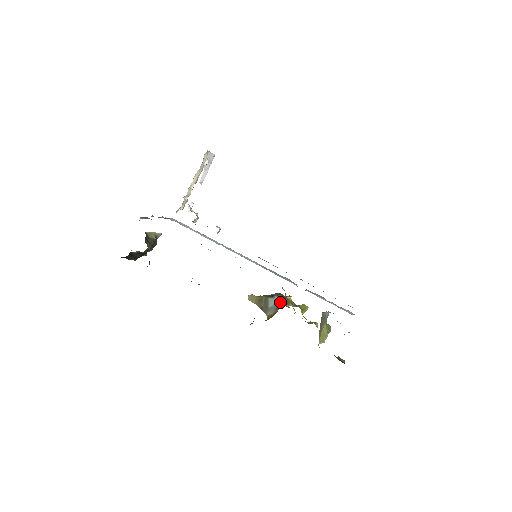
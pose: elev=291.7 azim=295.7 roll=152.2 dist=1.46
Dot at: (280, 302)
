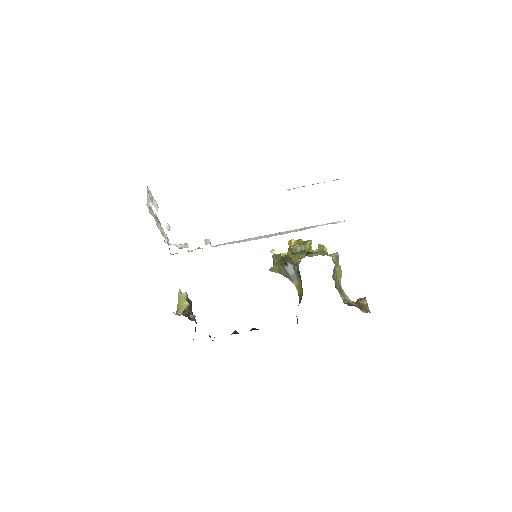
Dot at: (296, 272)
